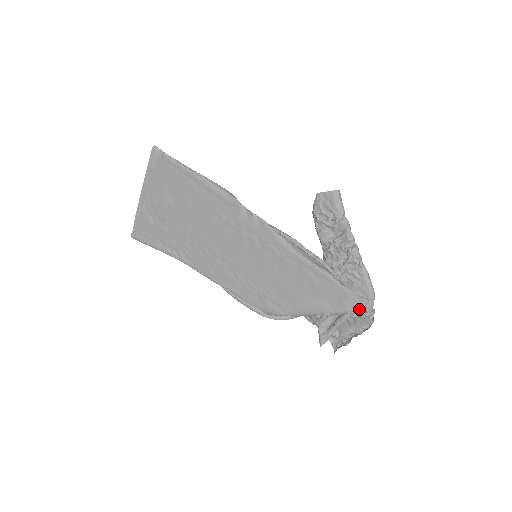
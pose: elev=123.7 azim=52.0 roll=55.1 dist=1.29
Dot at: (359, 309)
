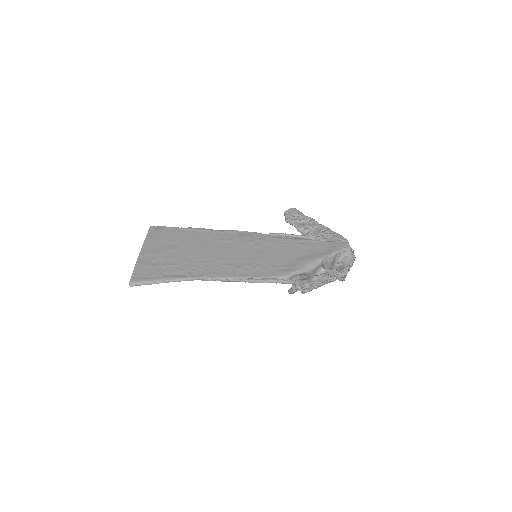
Dot at: (343, 247)
